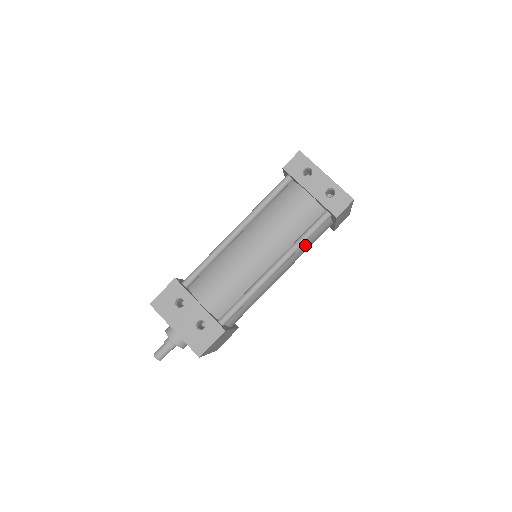
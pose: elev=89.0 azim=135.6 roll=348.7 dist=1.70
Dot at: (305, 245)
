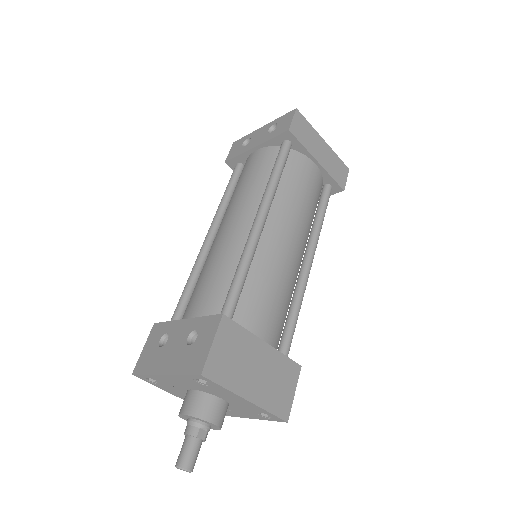
Dot at: (290, 191)
